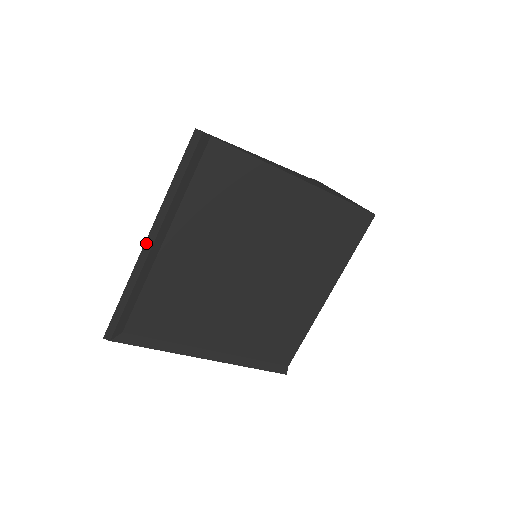
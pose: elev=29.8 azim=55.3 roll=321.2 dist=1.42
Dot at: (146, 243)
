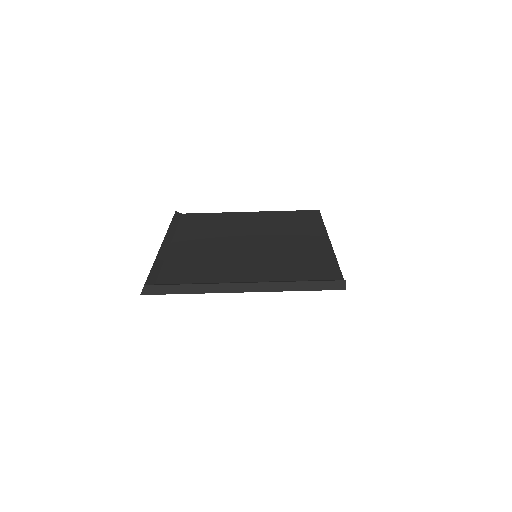
Dot at: occluded
